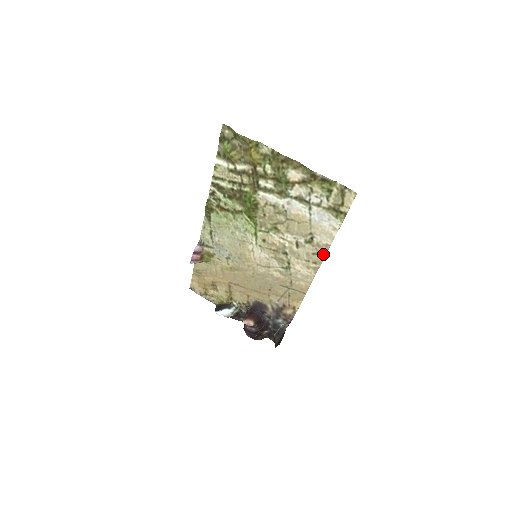
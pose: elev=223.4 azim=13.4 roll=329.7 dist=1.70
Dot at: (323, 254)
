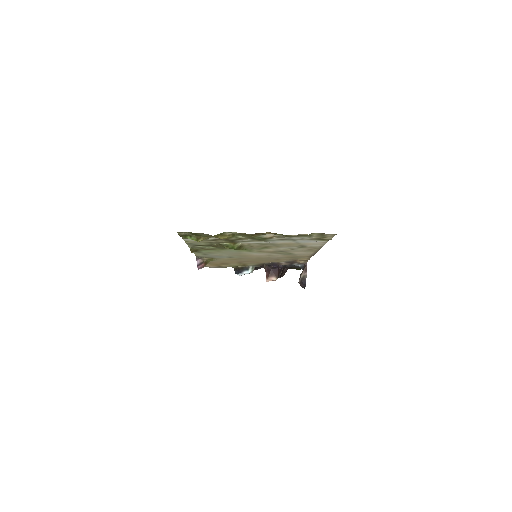
Dot at: (318, 249)
